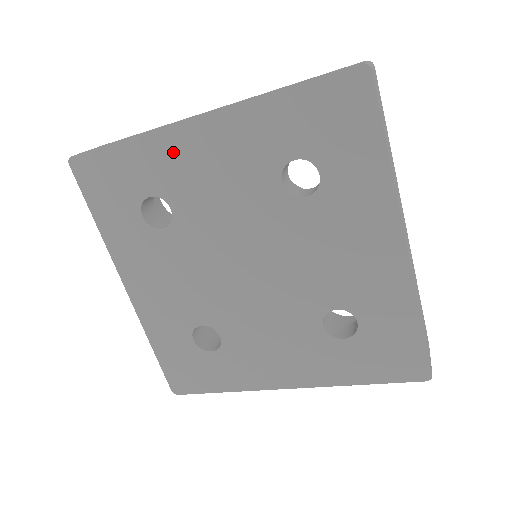
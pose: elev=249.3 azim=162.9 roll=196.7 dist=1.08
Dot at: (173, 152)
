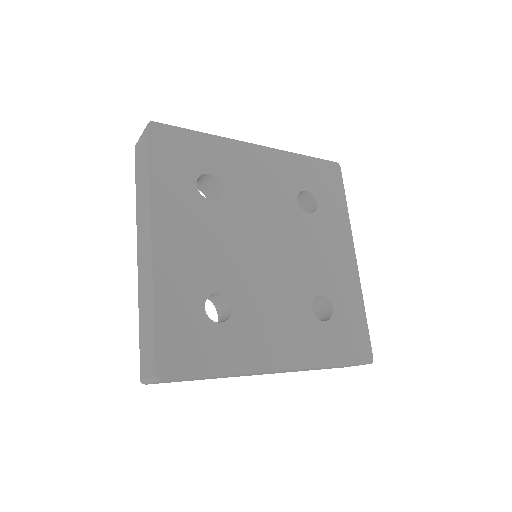
Dot at: (235, 155)
